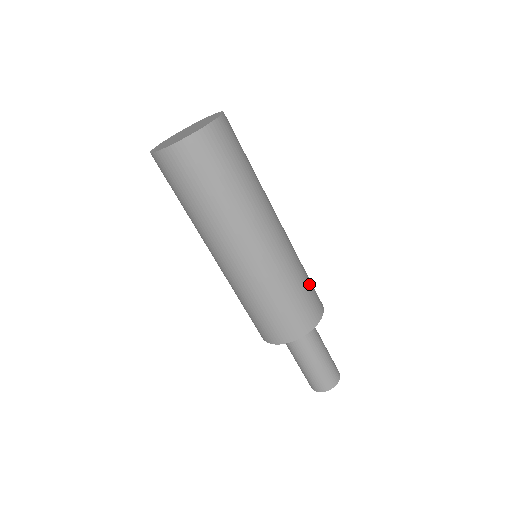
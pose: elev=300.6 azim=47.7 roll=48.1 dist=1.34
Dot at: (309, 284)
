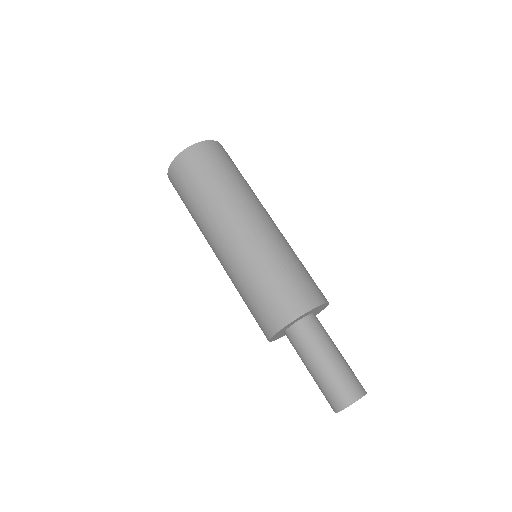
Dot at: (300, 274)
